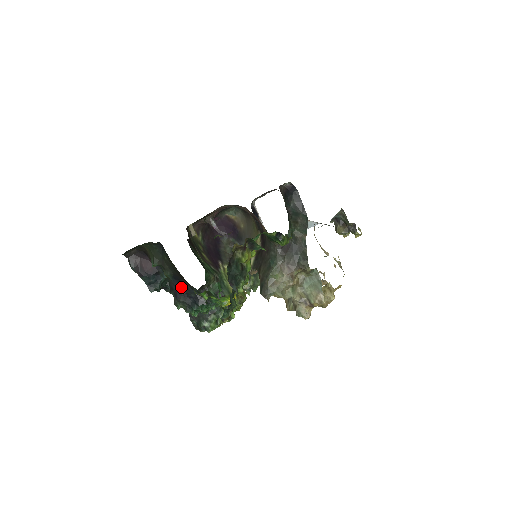
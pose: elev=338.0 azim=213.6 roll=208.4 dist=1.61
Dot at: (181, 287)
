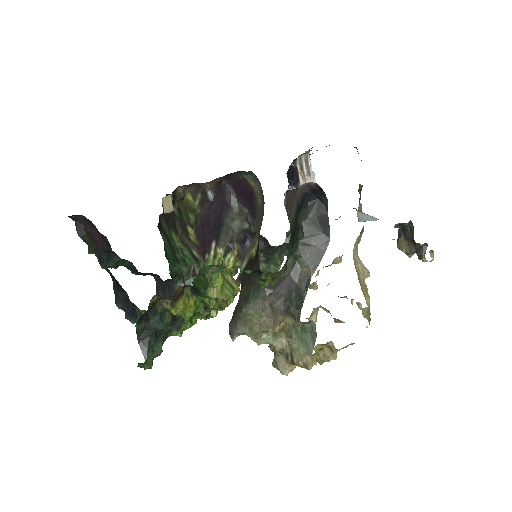
Dot at: (119, 290)
